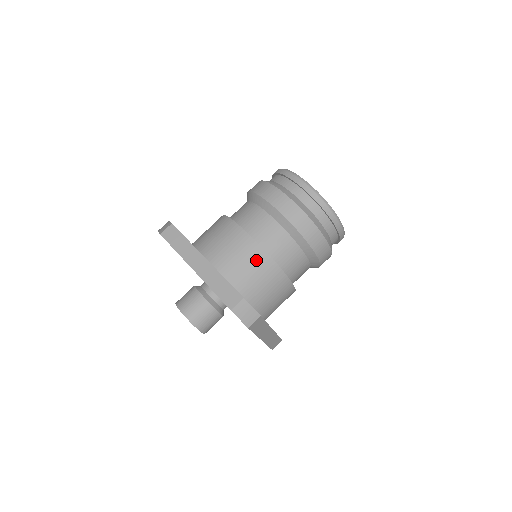
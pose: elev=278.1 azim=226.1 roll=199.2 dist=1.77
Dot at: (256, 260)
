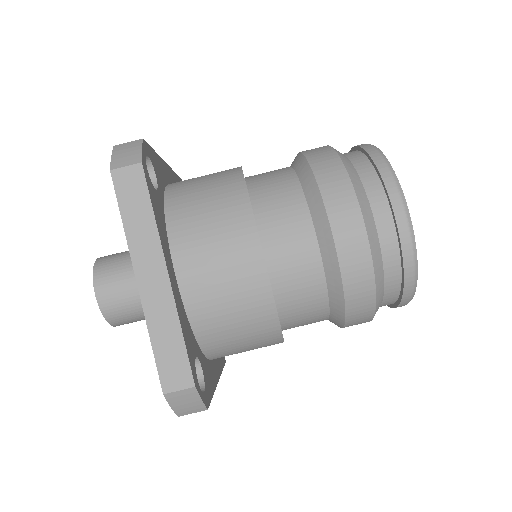
Dot at: (251, 307)
